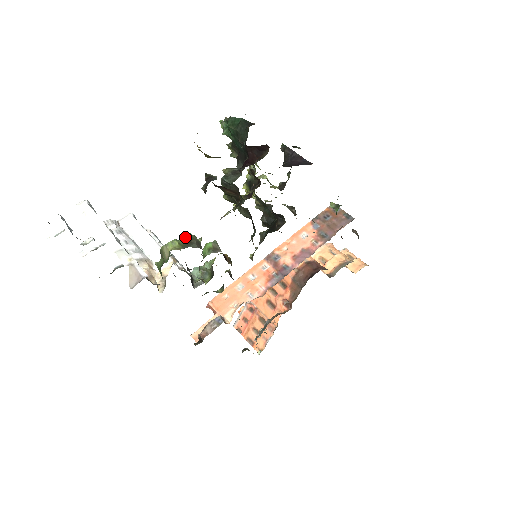
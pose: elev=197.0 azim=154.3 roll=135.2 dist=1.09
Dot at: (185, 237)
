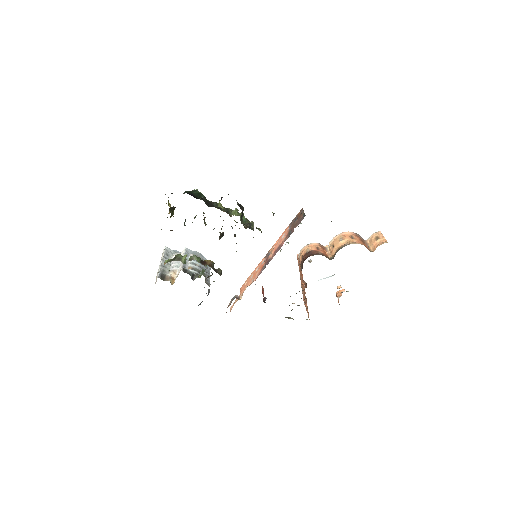
Dot at: (174, 257)
